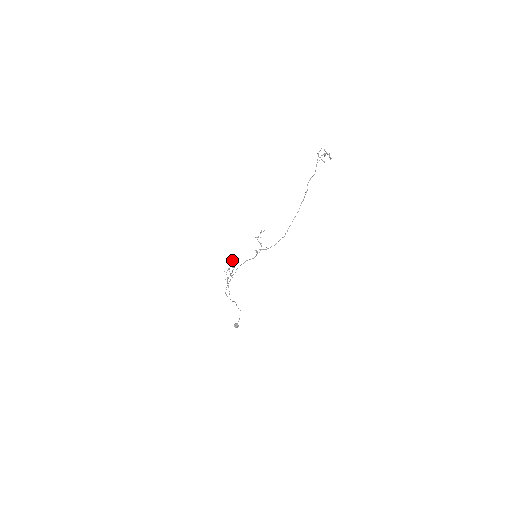
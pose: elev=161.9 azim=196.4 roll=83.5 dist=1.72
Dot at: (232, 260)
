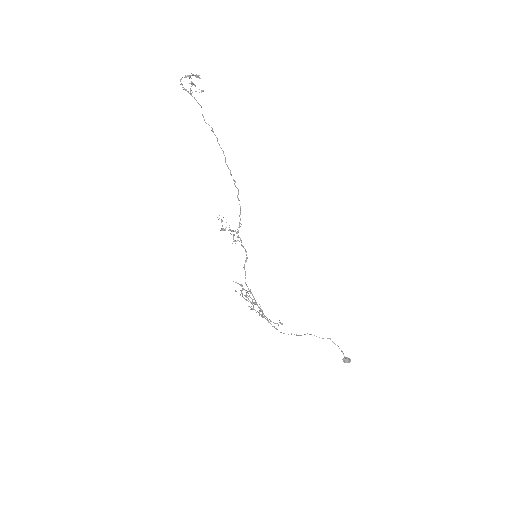
Dot at: occluded
